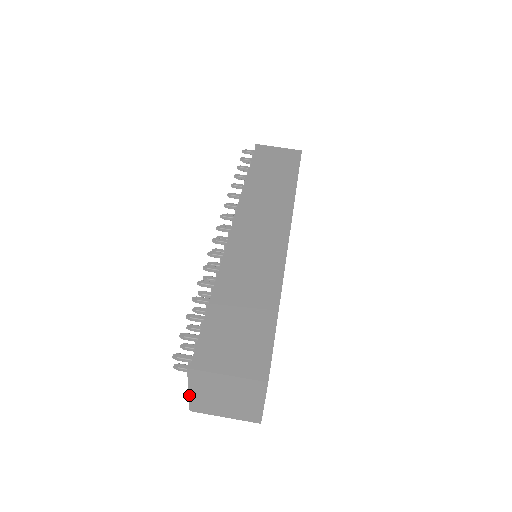
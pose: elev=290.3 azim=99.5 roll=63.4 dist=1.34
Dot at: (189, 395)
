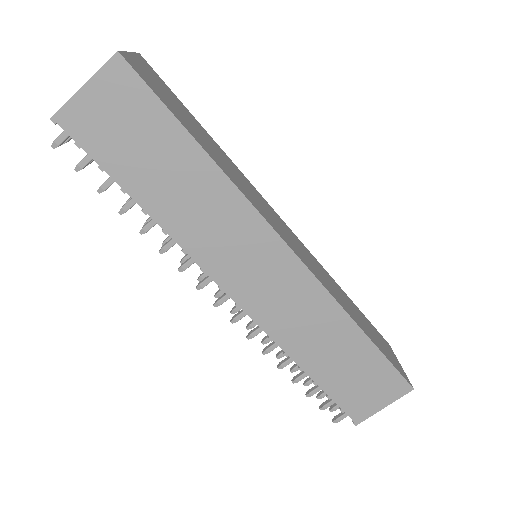
Dot at: occluded
